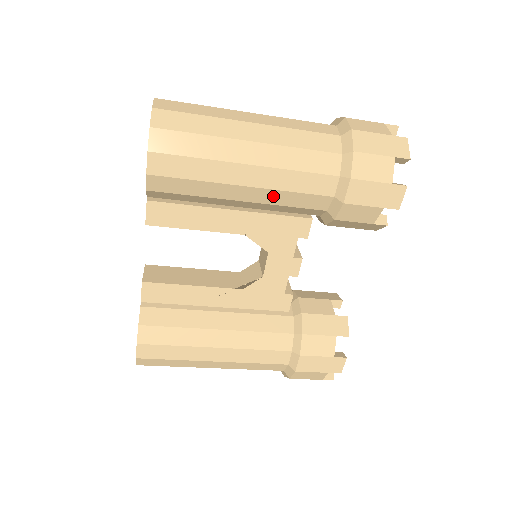
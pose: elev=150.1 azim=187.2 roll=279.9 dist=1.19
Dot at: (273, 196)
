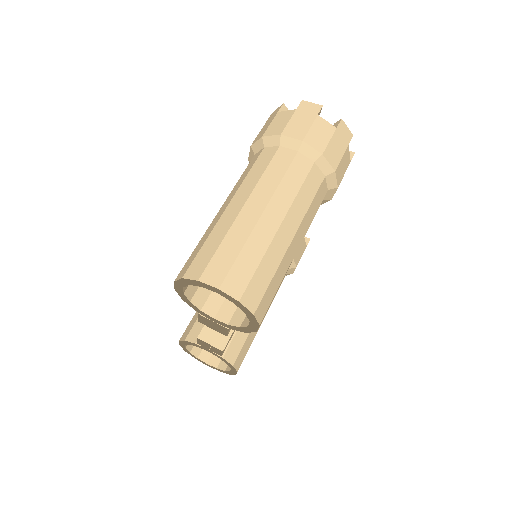
Dot at: occluded
